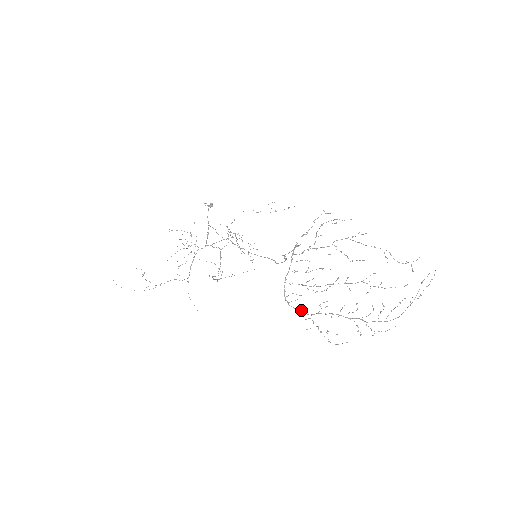
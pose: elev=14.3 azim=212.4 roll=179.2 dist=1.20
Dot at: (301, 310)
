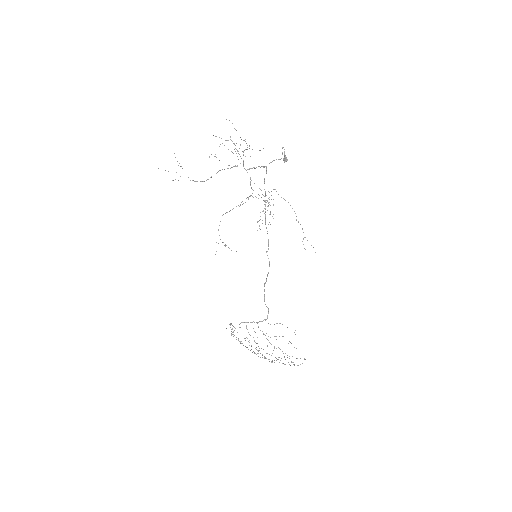
Dot at: (232, 329)
